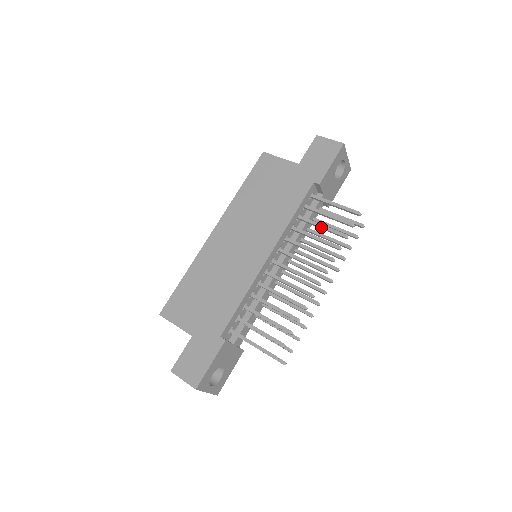
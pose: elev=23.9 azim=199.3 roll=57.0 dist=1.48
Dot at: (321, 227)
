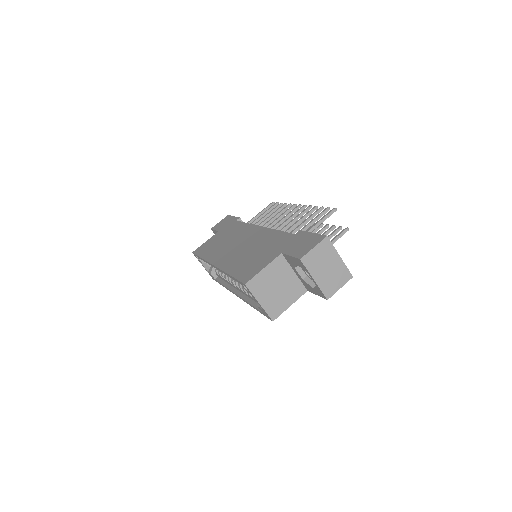
Dot at: (266, 215)
